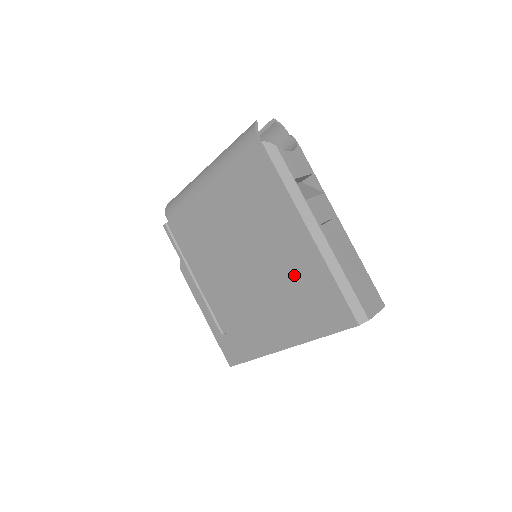
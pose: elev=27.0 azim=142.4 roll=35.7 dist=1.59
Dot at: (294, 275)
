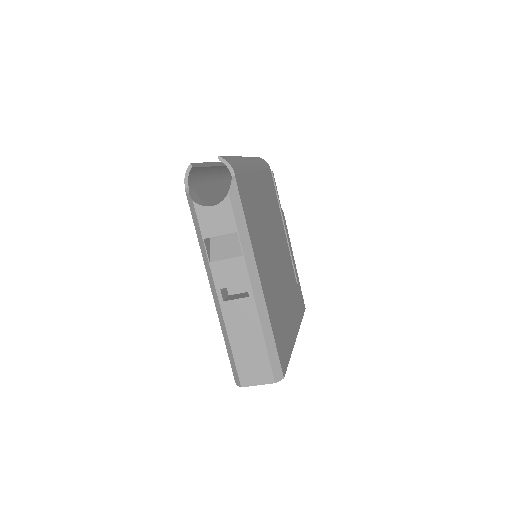
Dot at: occluded
